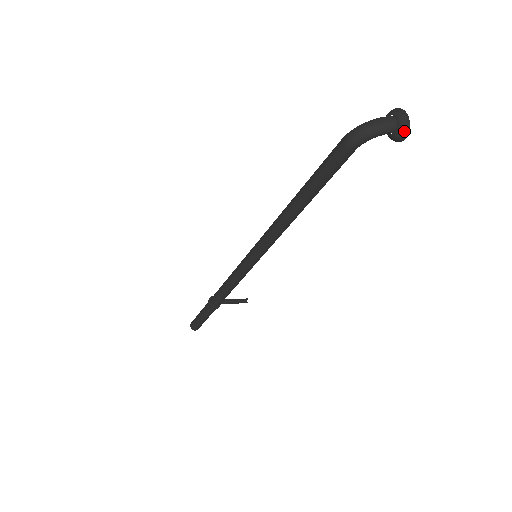
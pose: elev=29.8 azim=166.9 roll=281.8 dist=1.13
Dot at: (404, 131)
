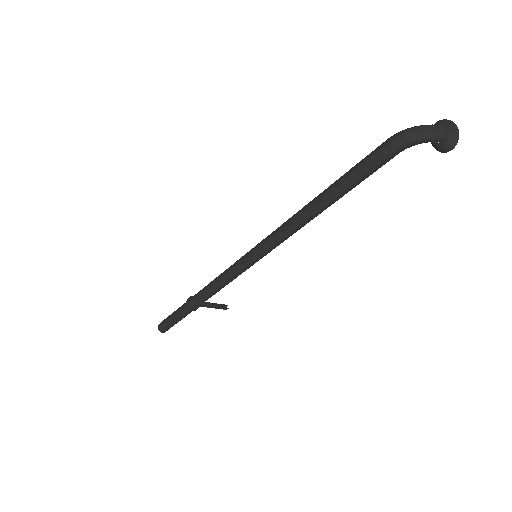
Dot at: (453, 141)
